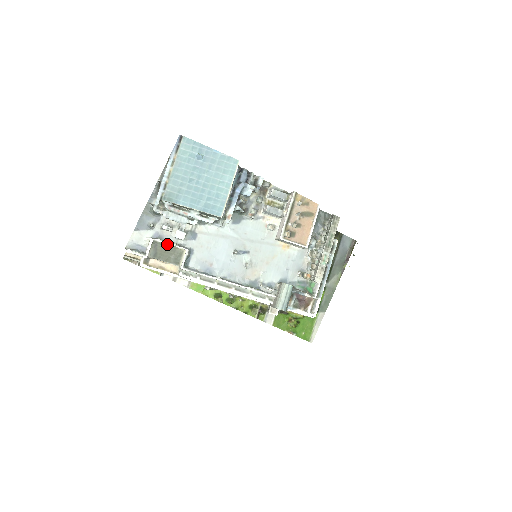
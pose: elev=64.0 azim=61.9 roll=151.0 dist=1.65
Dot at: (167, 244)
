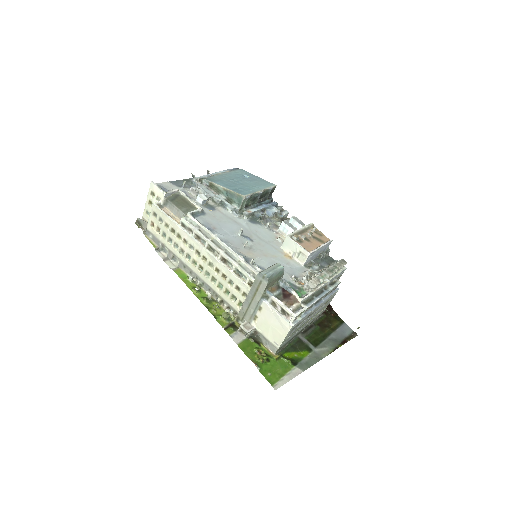
Dot at: (187, 199)
